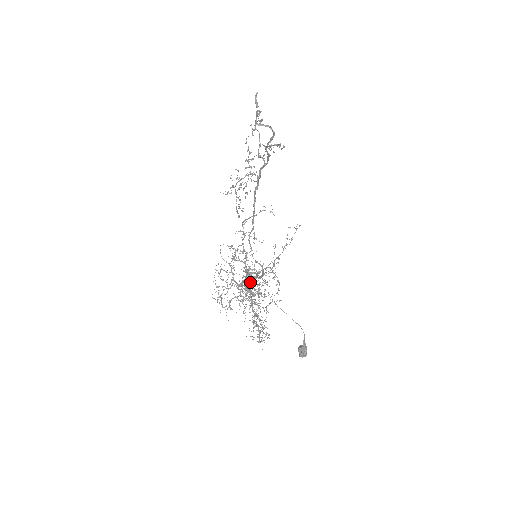
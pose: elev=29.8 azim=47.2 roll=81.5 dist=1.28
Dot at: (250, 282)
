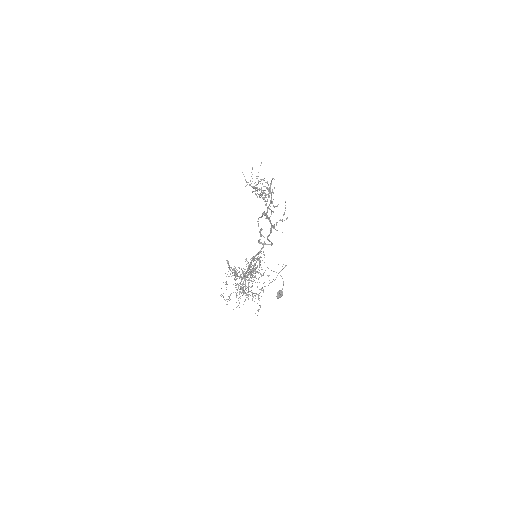
Dot at: (250, 263)
